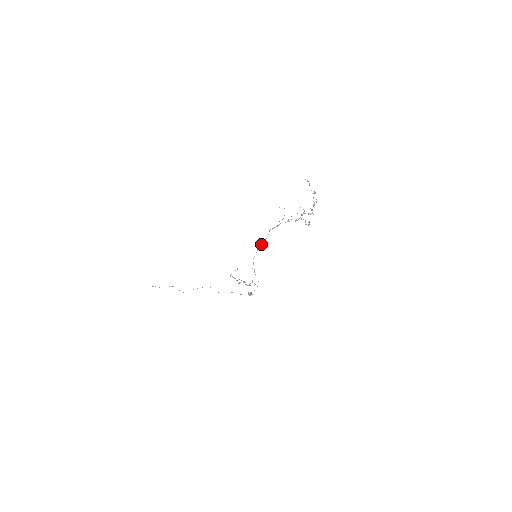
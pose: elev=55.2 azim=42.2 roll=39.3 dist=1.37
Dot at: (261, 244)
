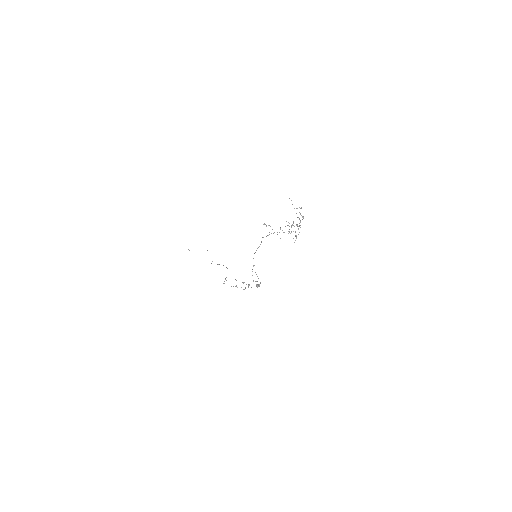
Dot at: (258, 247)
